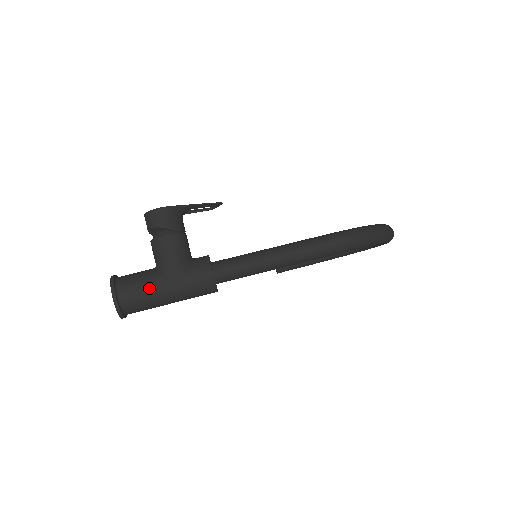
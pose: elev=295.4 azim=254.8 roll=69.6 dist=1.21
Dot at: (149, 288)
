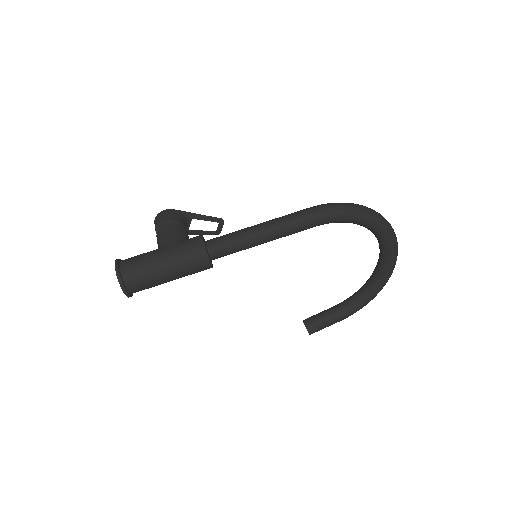
Dot at: (147, 257)
